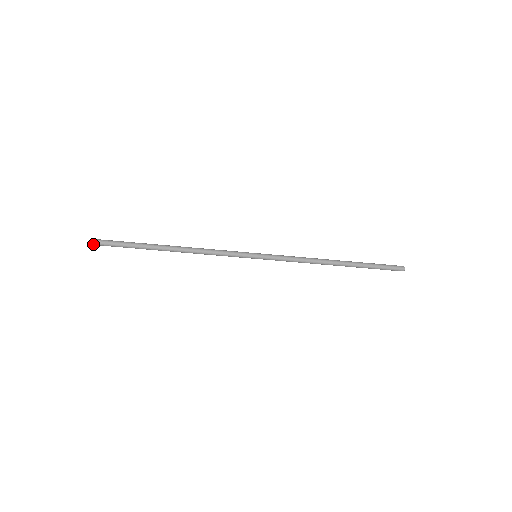
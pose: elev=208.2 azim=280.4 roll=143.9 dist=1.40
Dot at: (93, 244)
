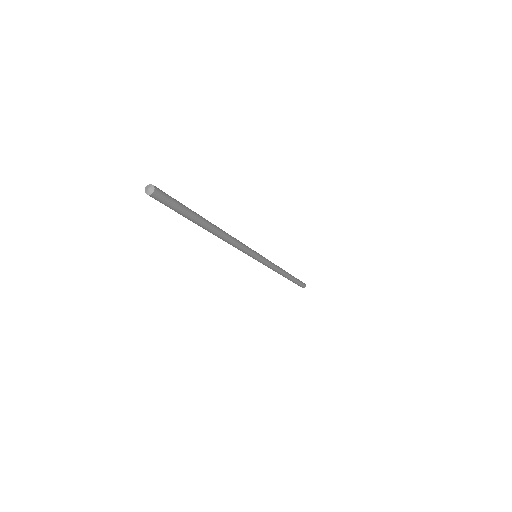
Dot at: (152, 193)
